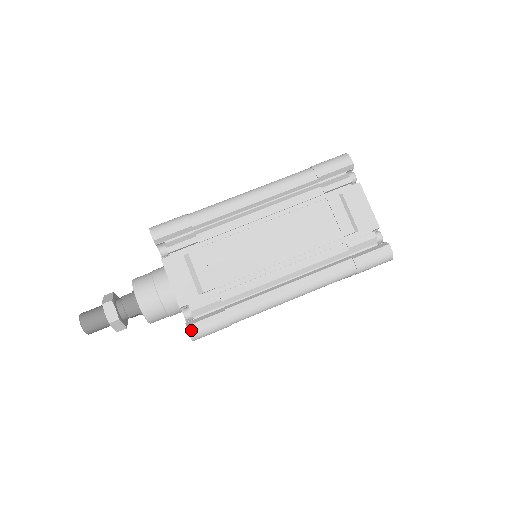
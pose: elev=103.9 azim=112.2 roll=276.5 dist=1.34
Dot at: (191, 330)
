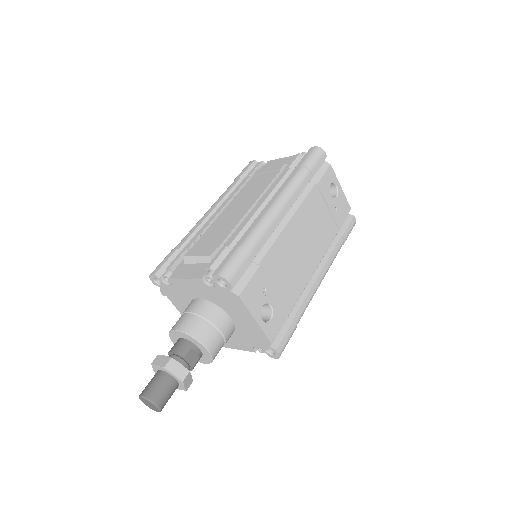
Dot at: (218, 272)
